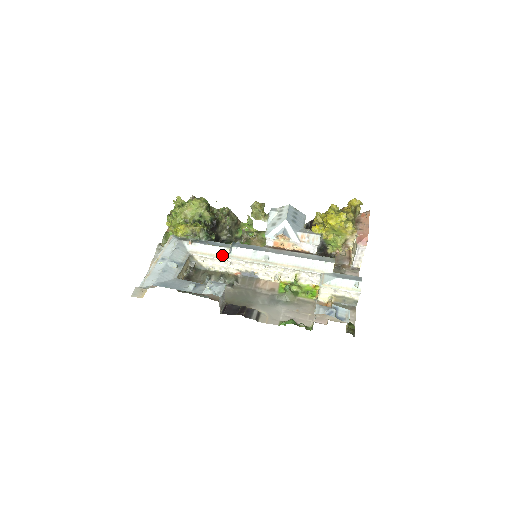
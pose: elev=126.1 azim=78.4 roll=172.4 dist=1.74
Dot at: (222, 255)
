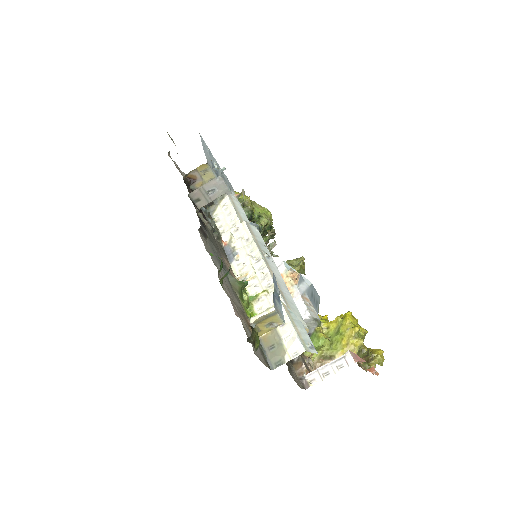
Dot at: (242, 219)
